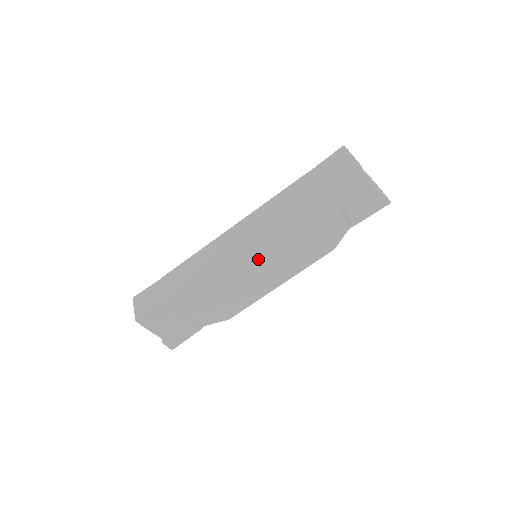
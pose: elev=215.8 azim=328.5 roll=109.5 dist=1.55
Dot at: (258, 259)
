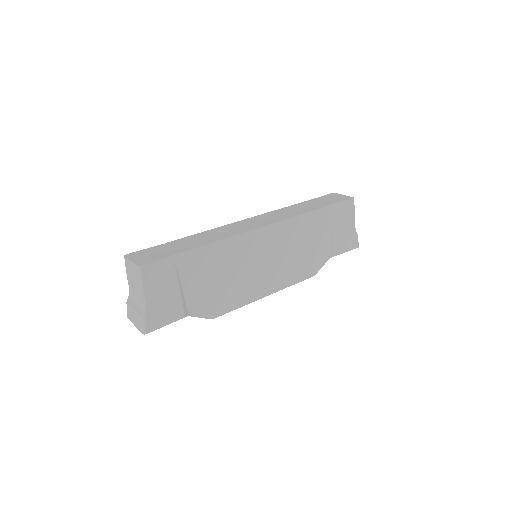
Dot at: (267, 250)
